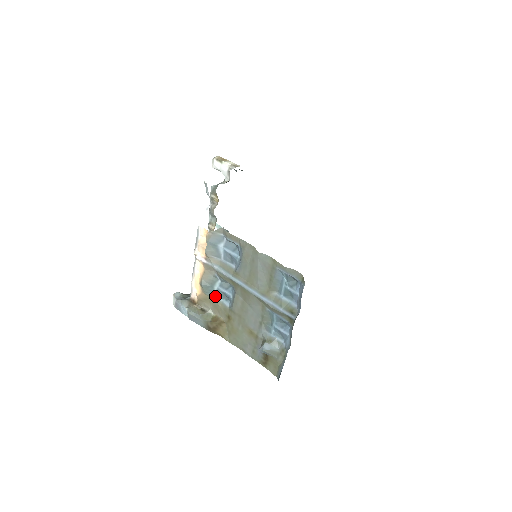
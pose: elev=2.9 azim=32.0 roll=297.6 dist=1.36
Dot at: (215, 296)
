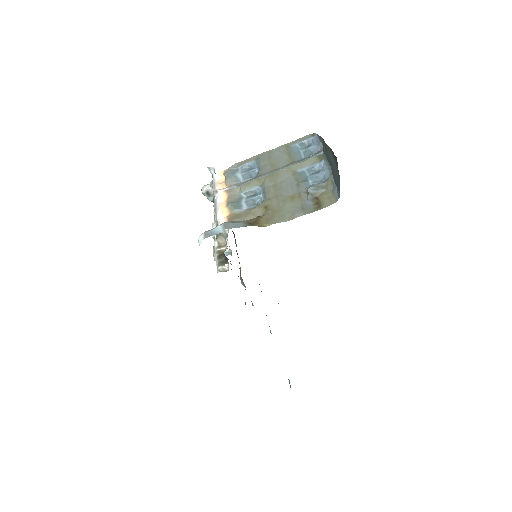
Dot at: (245, 209)
